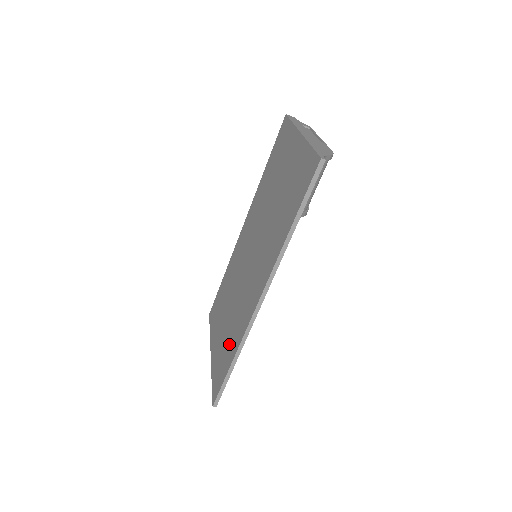
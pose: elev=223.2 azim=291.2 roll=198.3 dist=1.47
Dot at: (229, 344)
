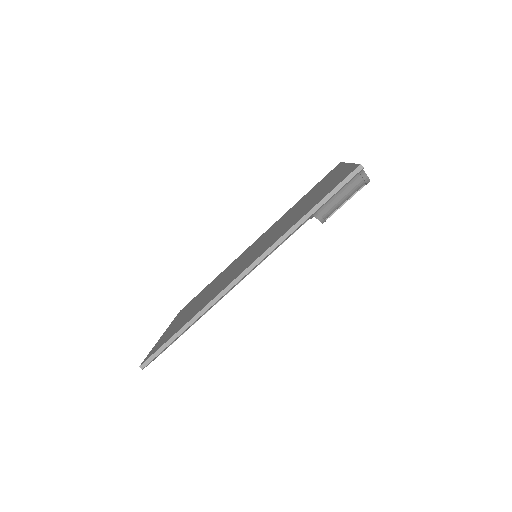
Dot at: (189, 316)
